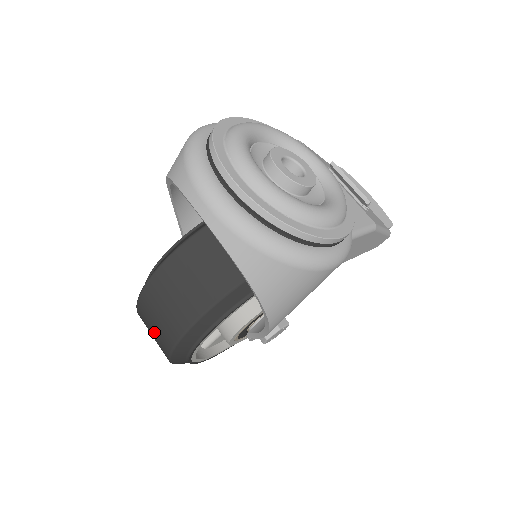
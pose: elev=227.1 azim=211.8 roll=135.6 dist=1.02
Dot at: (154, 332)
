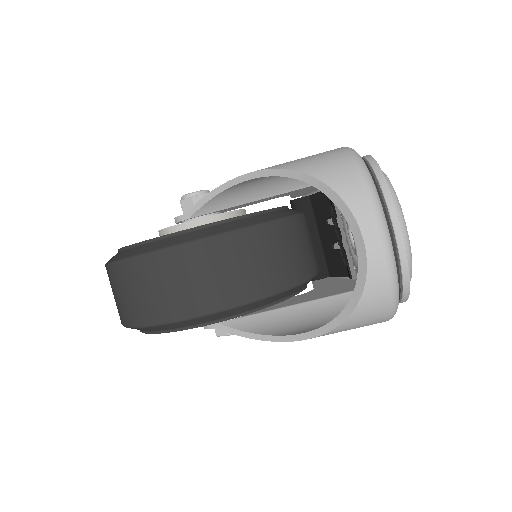
Dot at: (151, 293)
